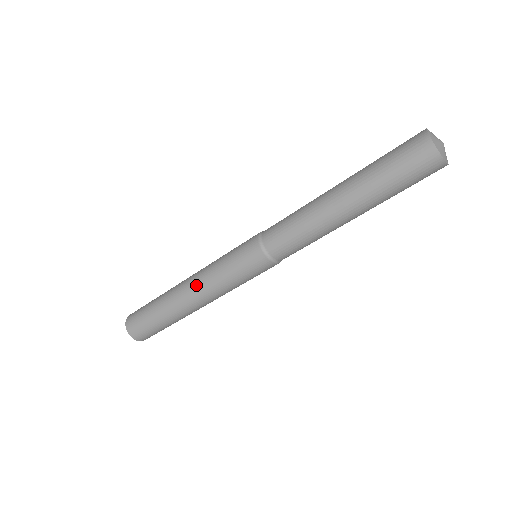
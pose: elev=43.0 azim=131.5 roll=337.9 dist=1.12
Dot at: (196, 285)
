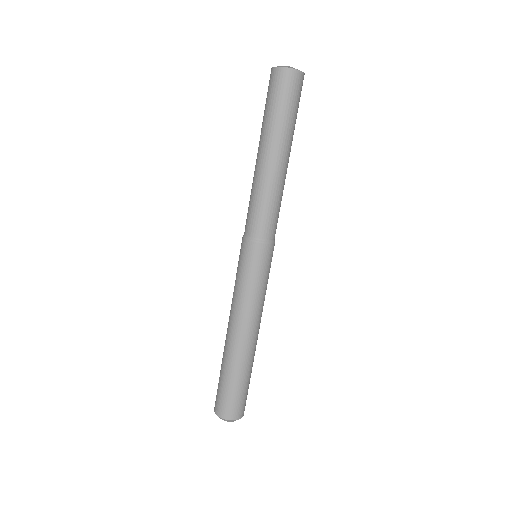
Dot at: occluded
